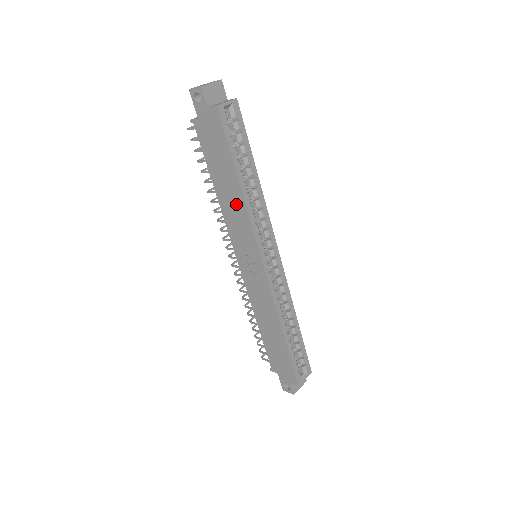
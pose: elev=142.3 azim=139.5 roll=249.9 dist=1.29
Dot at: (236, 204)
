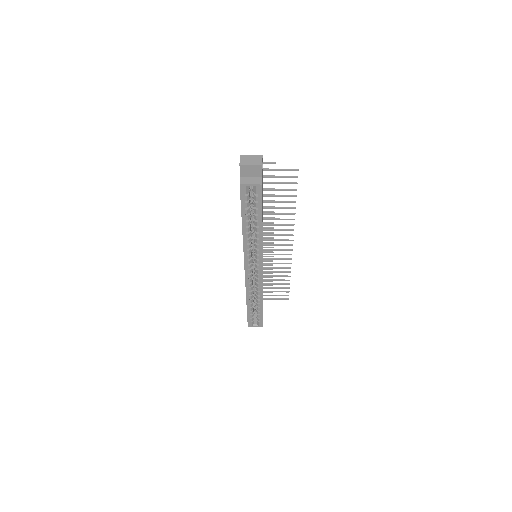
Dot at: occluded
